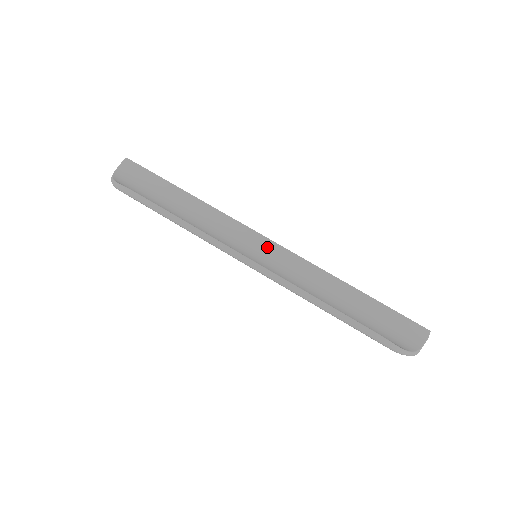
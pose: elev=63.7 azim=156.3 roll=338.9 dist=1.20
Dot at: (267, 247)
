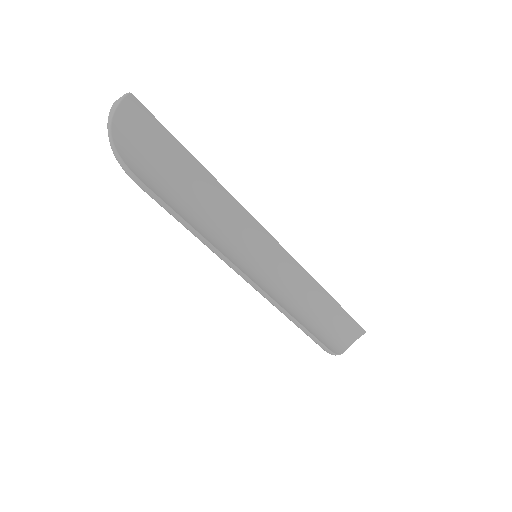
Dot at: (270, 246)
